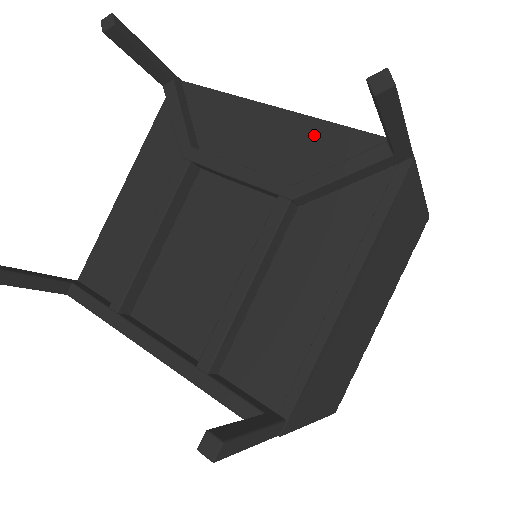
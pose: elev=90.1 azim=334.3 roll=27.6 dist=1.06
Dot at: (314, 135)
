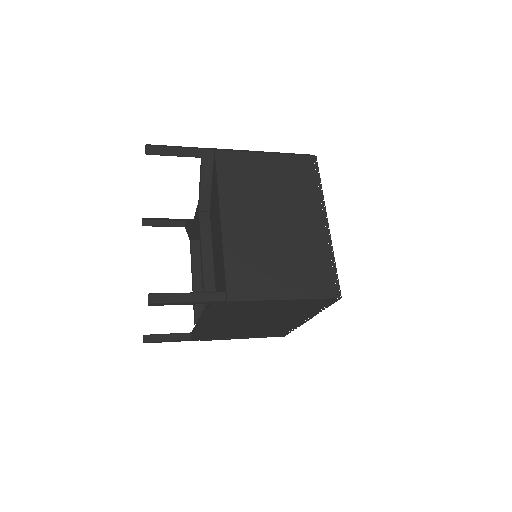
Dot at: occluded
